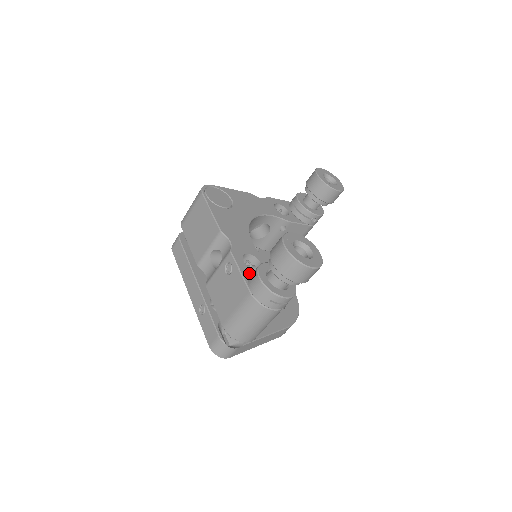
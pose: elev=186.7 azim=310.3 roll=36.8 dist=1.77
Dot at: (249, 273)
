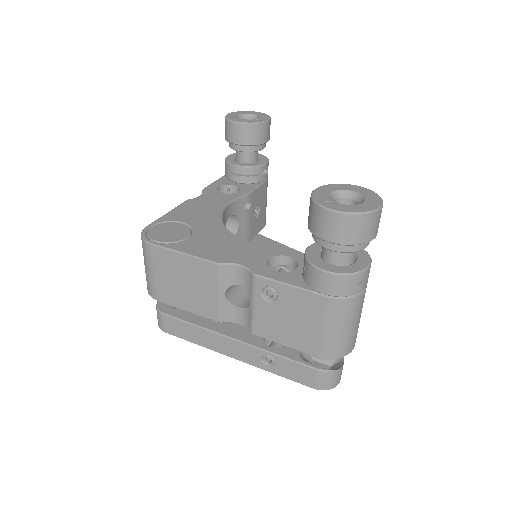
Dot at: (298, 278)
